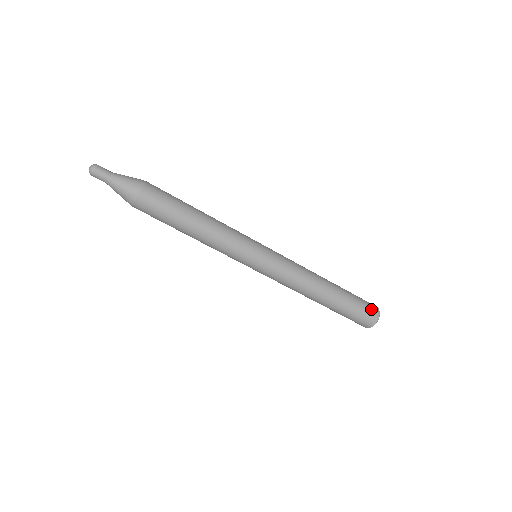
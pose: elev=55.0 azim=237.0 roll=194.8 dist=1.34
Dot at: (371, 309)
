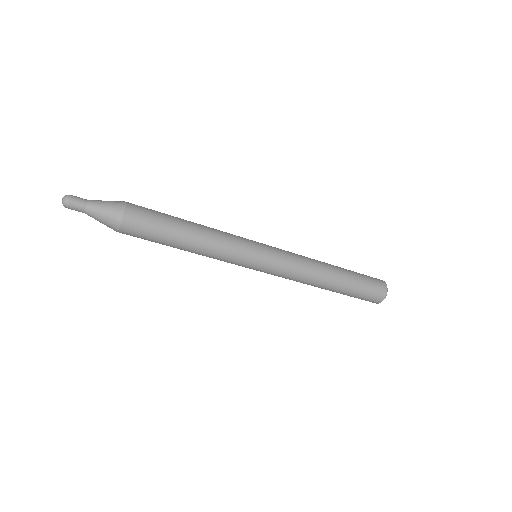
Dot at: (377, 280)
